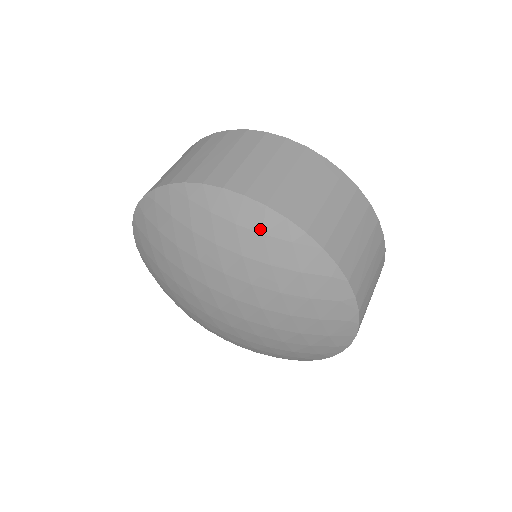
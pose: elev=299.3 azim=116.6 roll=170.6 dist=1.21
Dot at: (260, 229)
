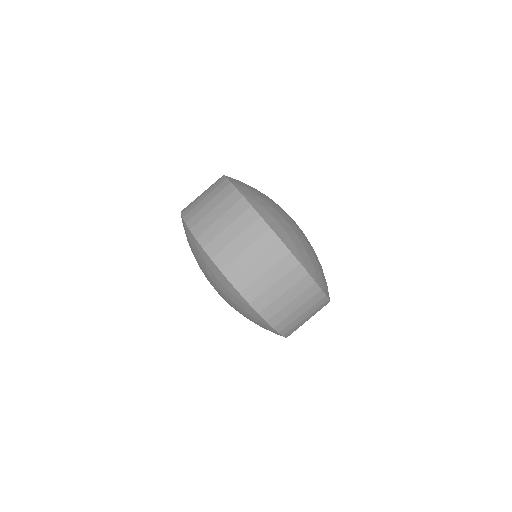
Dot at: (227, 288)
